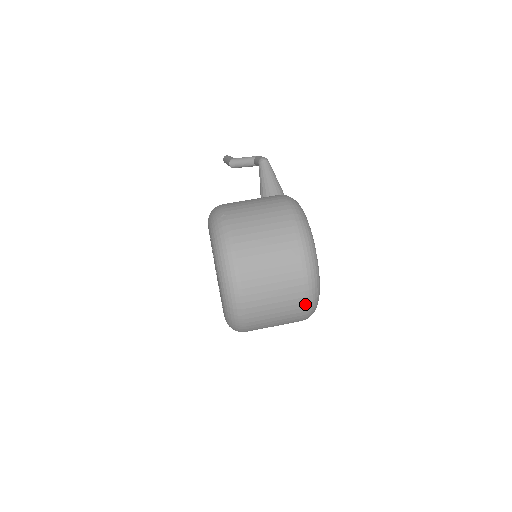
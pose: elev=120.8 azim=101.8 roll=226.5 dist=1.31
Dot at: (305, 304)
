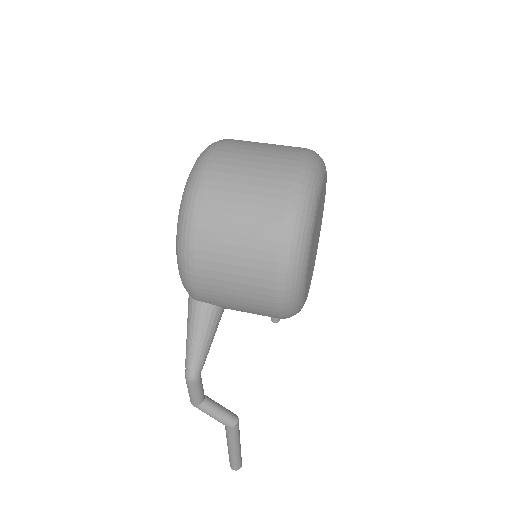
Dot at: (288, 194)
